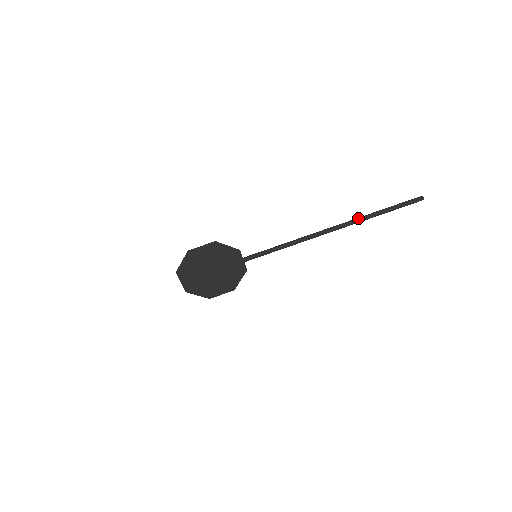
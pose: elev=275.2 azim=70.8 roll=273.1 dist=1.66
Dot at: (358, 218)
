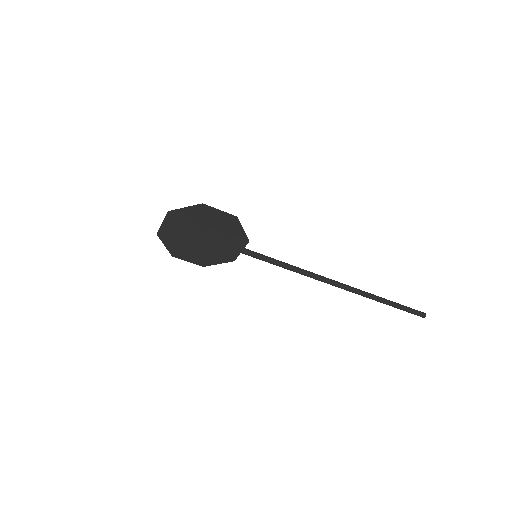
Dot at: (367, 293)
